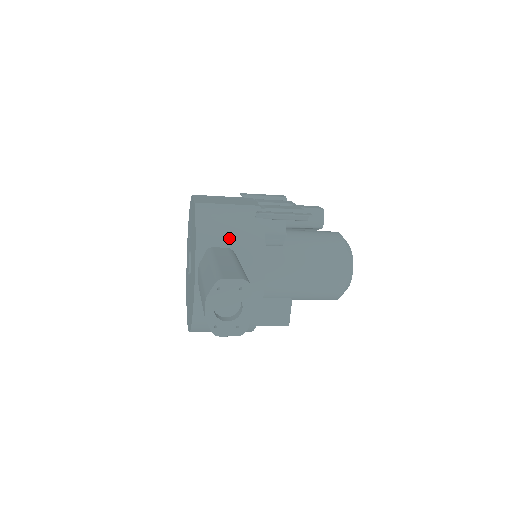
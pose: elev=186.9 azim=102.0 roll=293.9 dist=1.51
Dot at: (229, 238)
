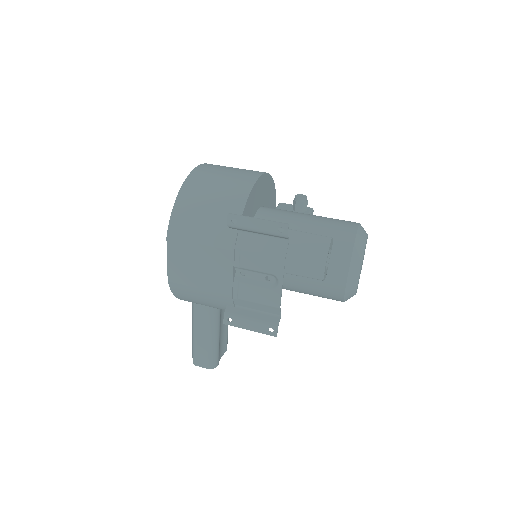
Dot at: occluded
